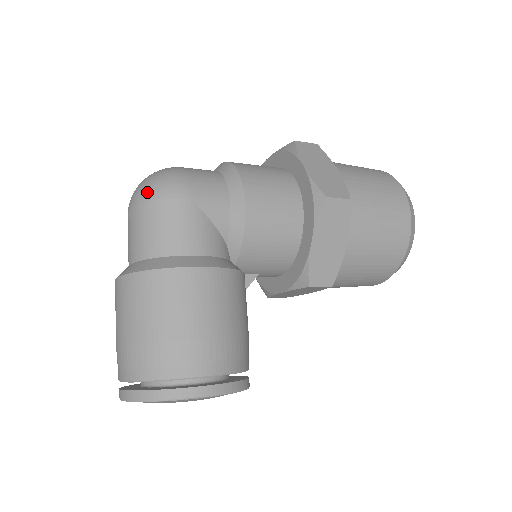
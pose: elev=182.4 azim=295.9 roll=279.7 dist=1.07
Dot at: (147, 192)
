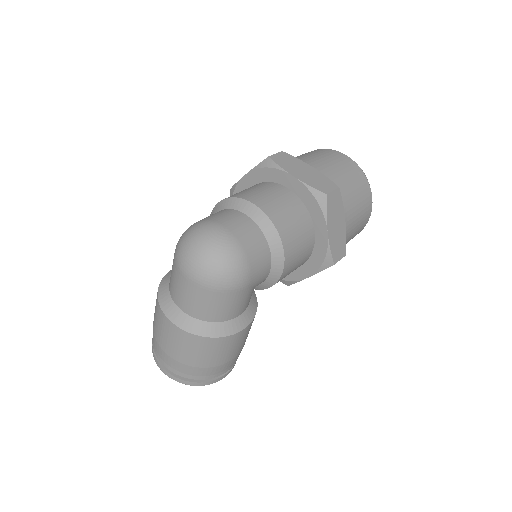
Dot at: (215, 282)
